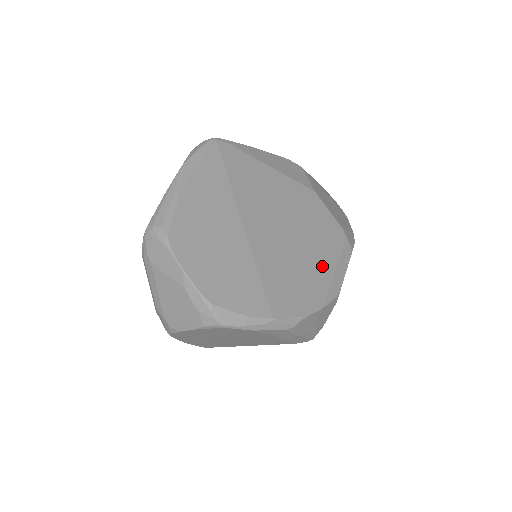
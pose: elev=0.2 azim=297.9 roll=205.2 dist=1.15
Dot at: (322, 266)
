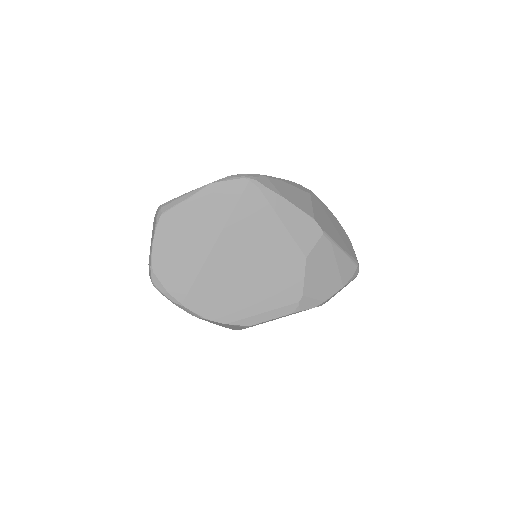
Dot at: (253, 304)
